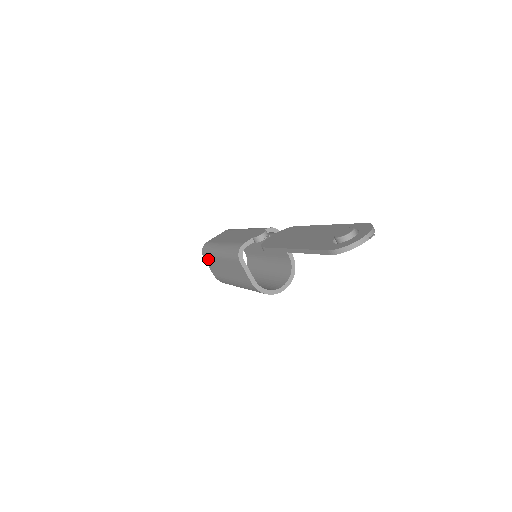
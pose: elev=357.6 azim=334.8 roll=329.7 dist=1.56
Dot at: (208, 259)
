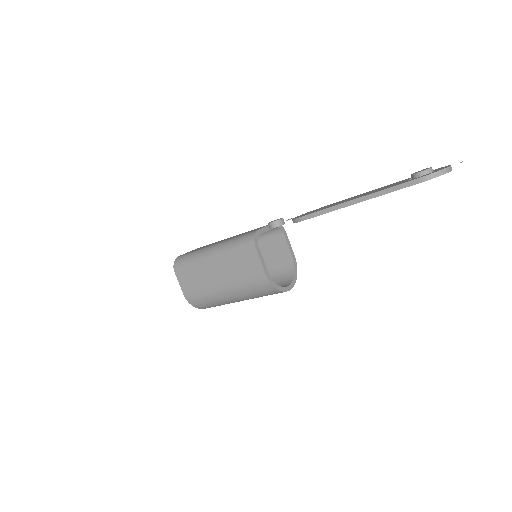
Dot at: (184, 271)
